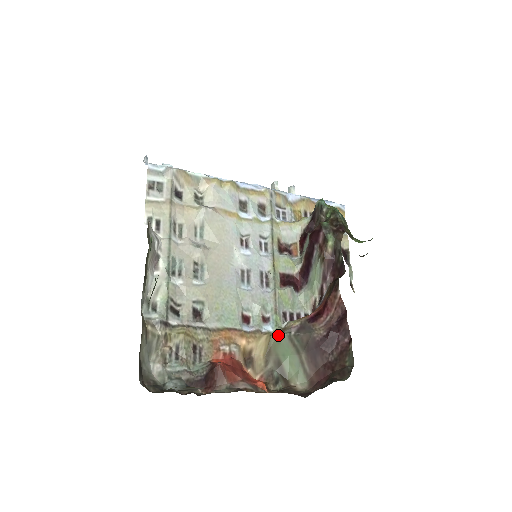
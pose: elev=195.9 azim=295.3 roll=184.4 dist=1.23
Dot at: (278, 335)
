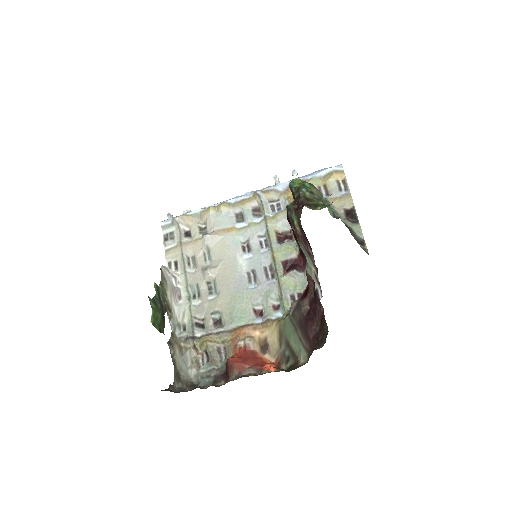
Dot at: (284, 319)
